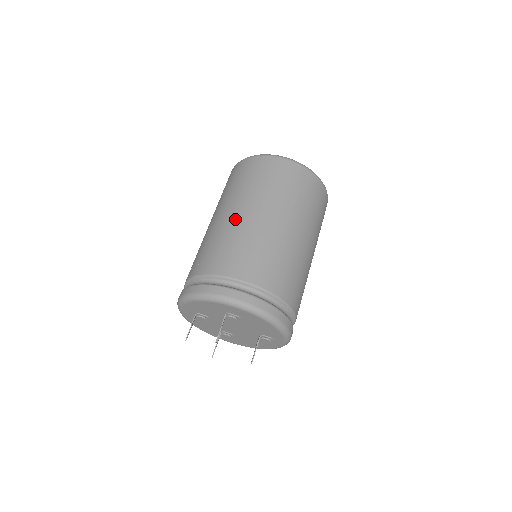
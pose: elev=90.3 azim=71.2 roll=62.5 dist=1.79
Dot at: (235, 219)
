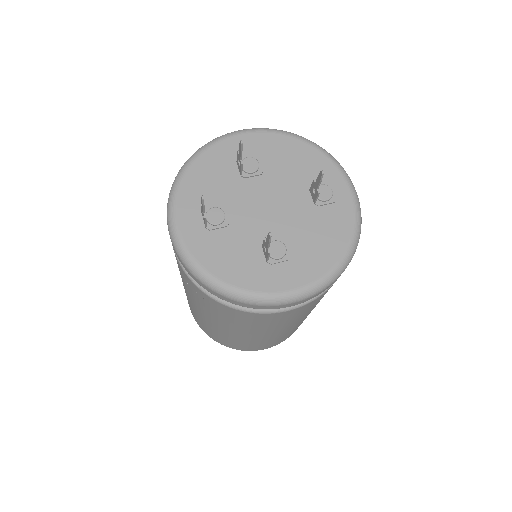
Dot at: occluded
